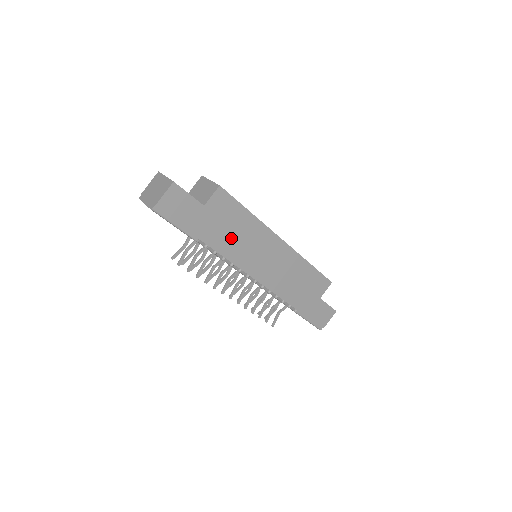
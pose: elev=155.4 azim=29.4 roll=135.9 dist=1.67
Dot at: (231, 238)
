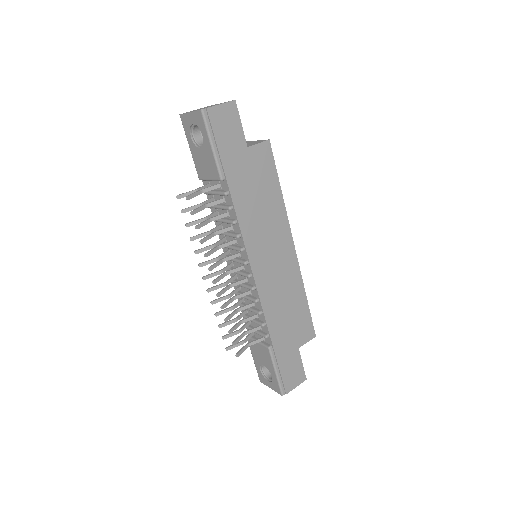
Dot at: (253, 203)
